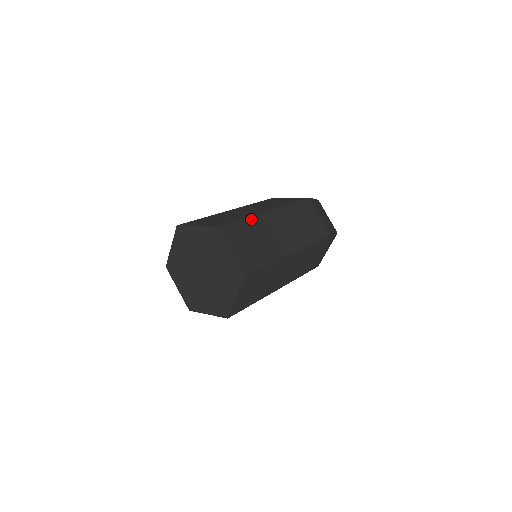
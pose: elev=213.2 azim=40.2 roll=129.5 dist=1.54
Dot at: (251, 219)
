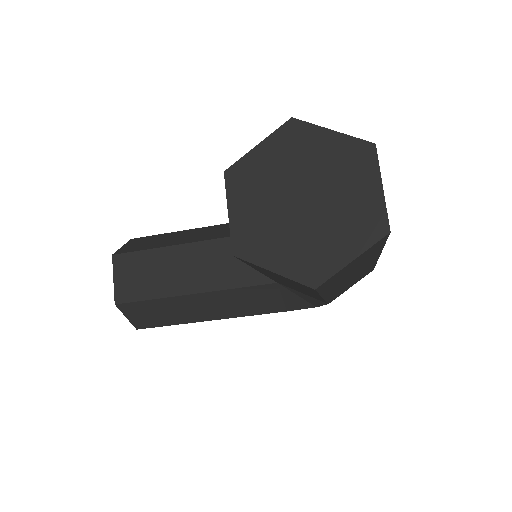
Dot at: occluded
